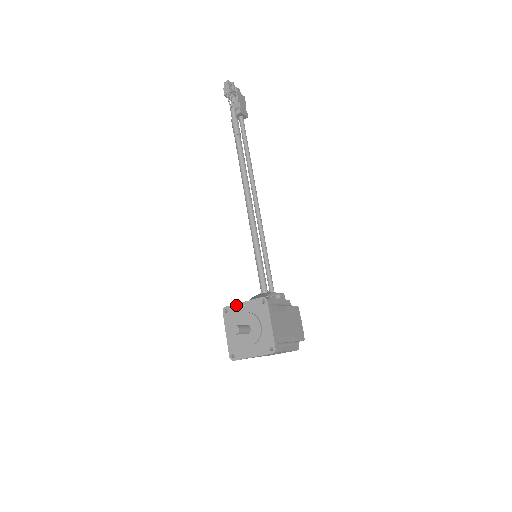
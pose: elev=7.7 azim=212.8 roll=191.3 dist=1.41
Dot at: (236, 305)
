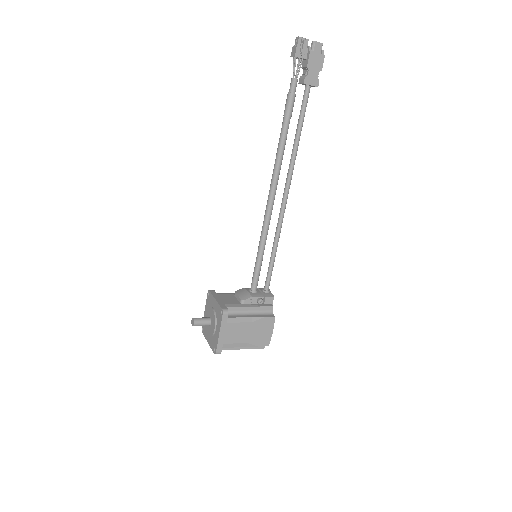
Dot at: (212, 297)
